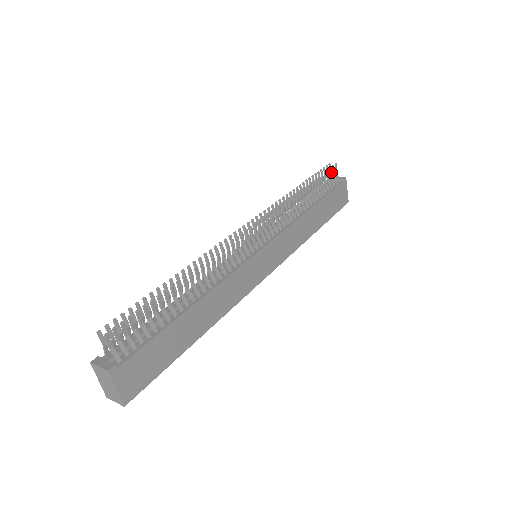
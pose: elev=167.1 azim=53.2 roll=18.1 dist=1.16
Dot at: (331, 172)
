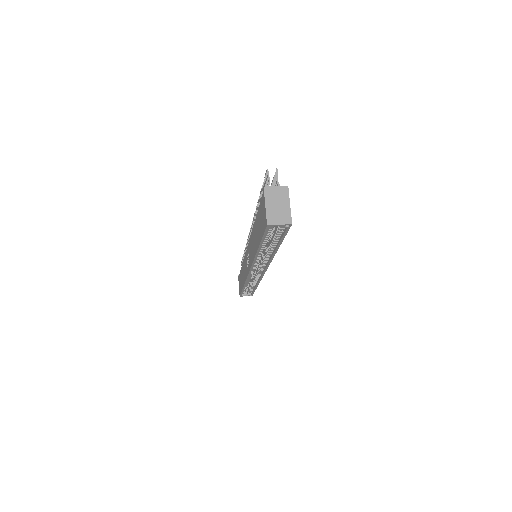
Dot at: occluded
